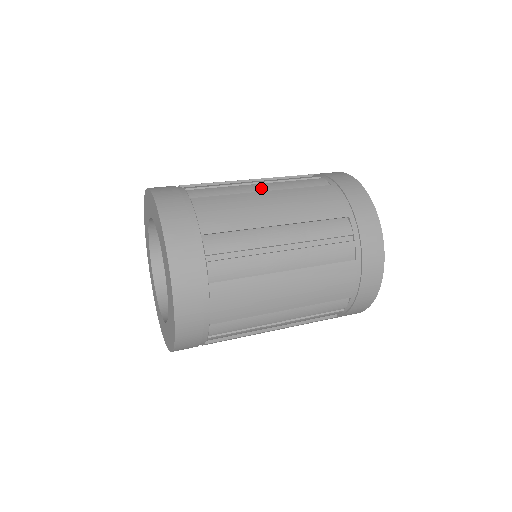
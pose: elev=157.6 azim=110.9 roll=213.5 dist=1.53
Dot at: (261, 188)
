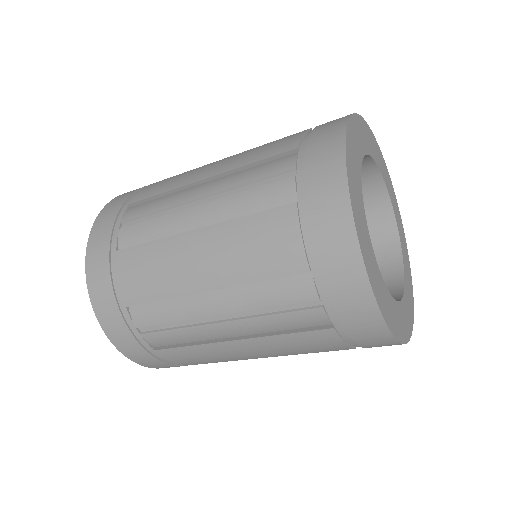
Dot at: occluded
